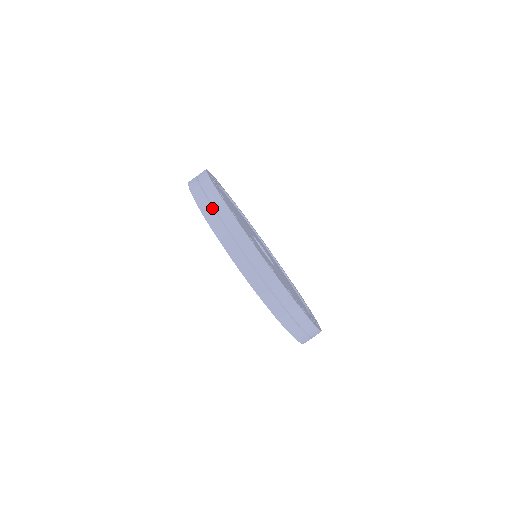
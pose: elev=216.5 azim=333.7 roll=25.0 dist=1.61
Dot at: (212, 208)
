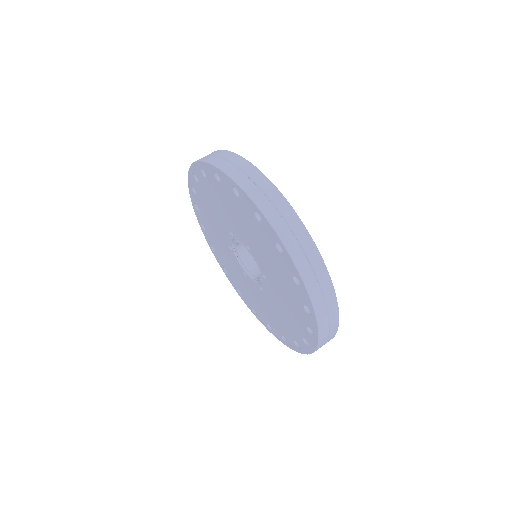
Dot at: (323, 298)
